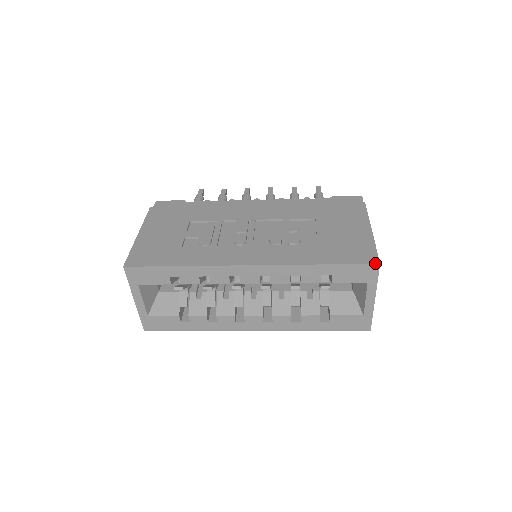
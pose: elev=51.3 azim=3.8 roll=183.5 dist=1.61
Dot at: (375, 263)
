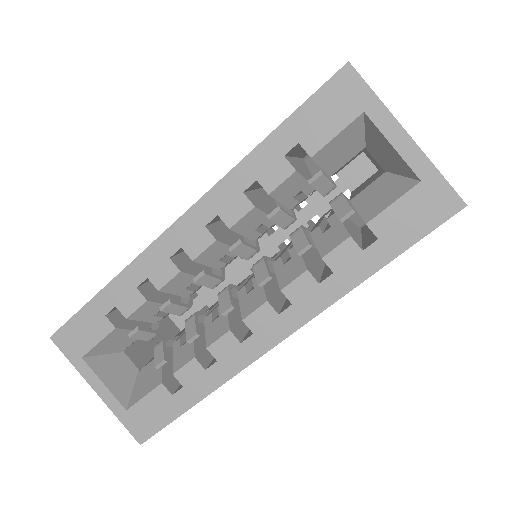
Dot at: (341, 68)
